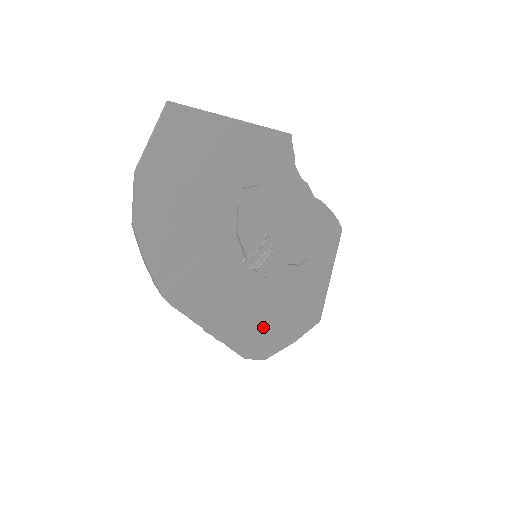
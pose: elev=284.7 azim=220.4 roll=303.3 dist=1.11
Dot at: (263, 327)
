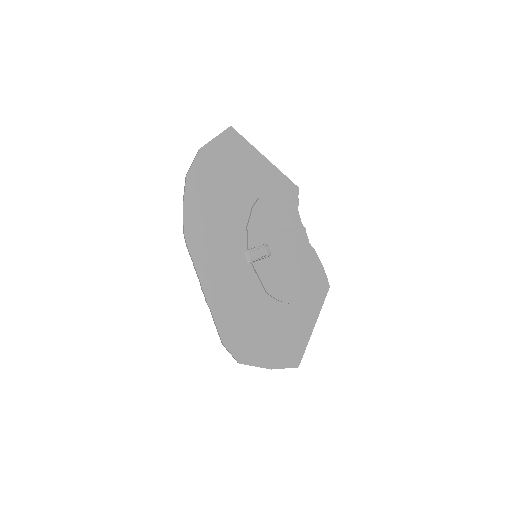
Dot at: (246, 326)
